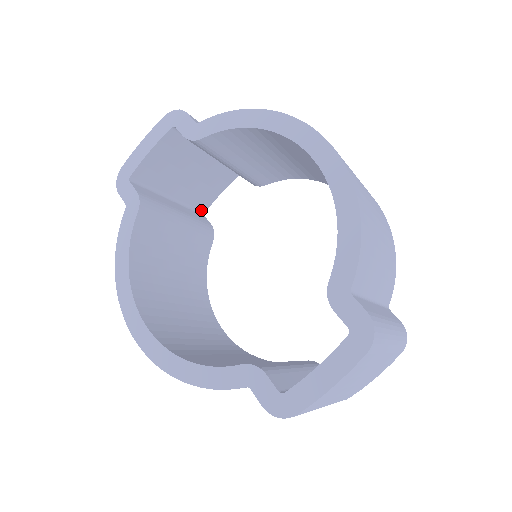
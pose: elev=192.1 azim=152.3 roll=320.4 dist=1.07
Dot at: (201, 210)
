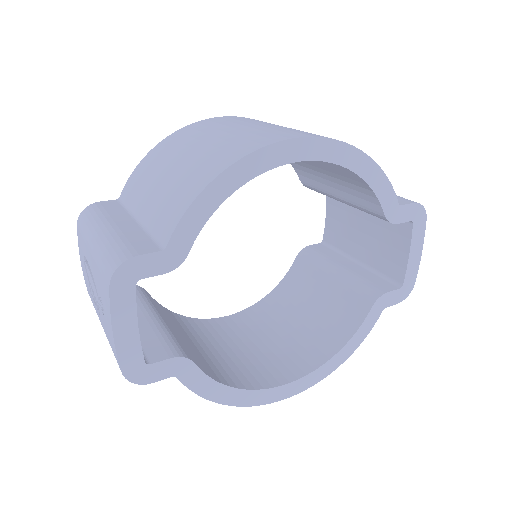
Dot at: occluded
